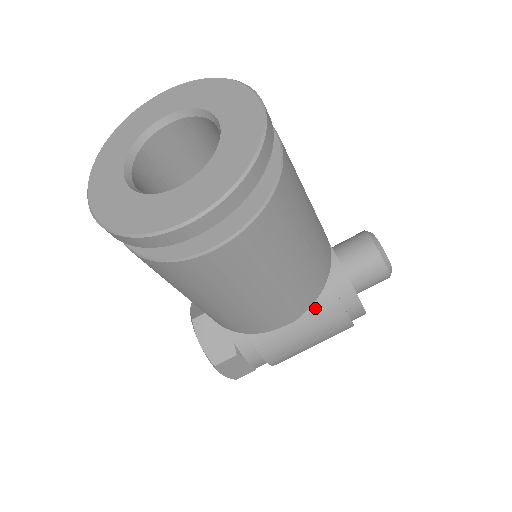
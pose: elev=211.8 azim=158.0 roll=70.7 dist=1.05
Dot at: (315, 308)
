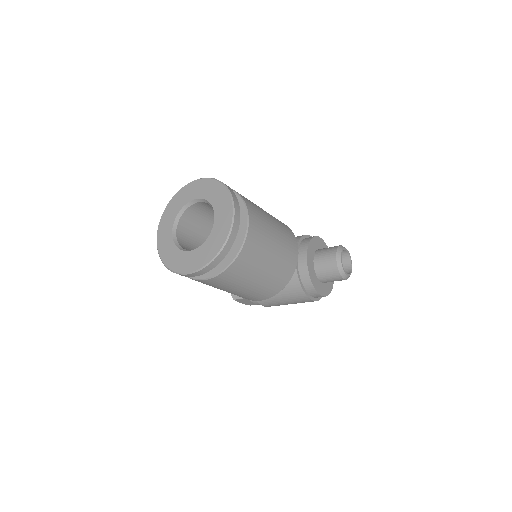
Dot at: (288, 290)
